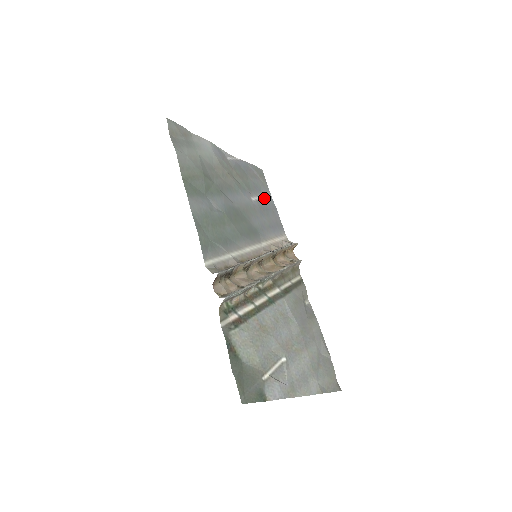
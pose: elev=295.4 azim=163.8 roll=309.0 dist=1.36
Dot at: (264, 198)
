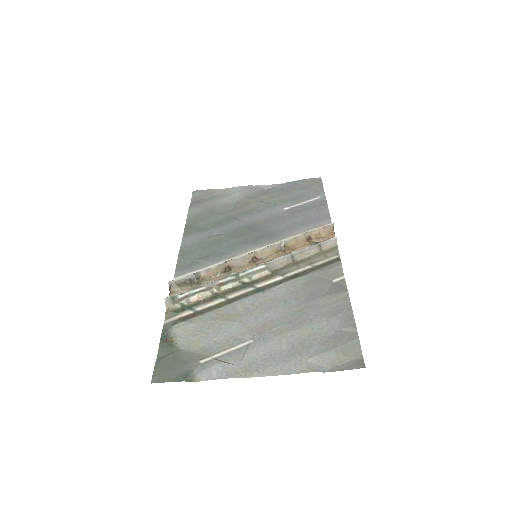
Dot at: (309, 201)
